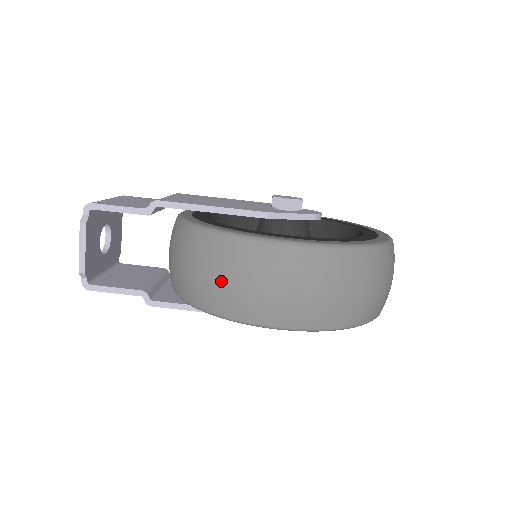
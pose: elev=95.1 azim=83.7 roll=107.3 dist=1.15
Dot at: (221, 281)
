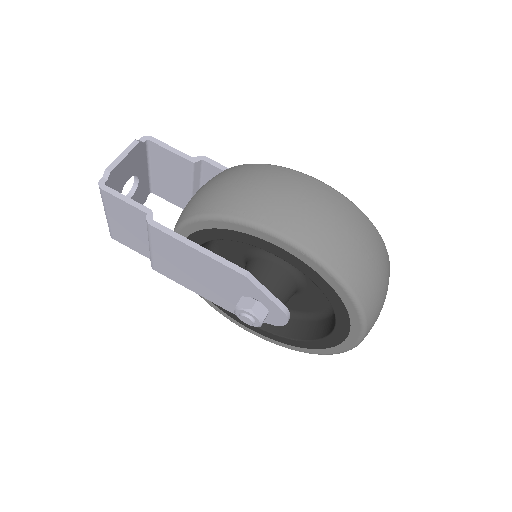
Dot at: (248, 186)
